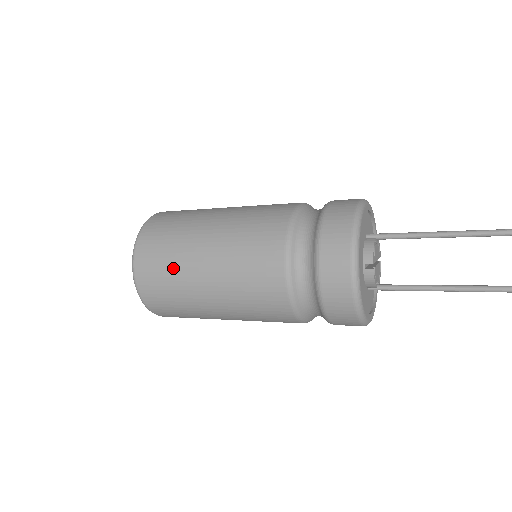
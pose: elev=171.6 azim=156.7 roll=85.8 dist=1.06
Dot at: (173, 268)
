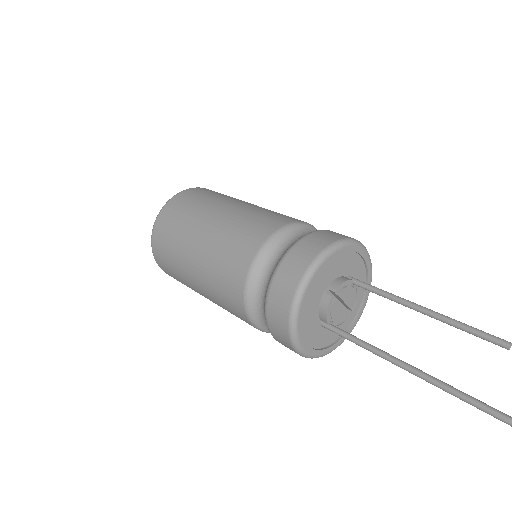
Dot at: (188, 216)
